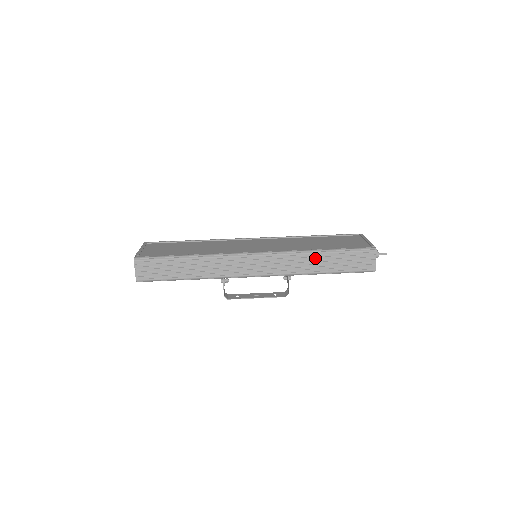
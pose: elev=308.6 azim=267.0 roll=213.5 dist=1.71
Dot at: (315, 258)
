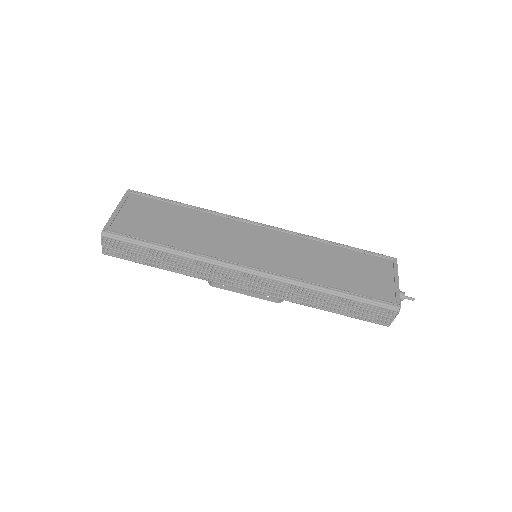
Dot at: (322, 296)
